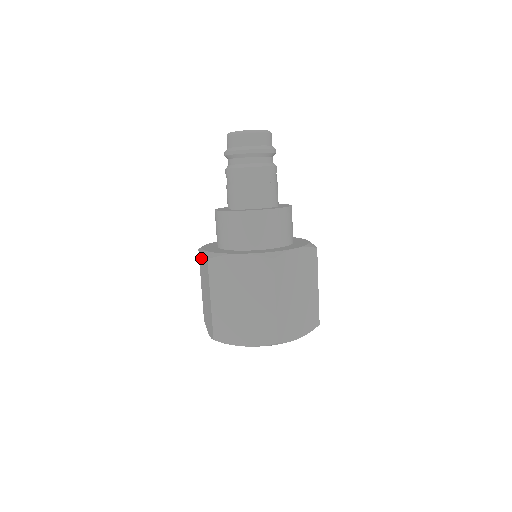
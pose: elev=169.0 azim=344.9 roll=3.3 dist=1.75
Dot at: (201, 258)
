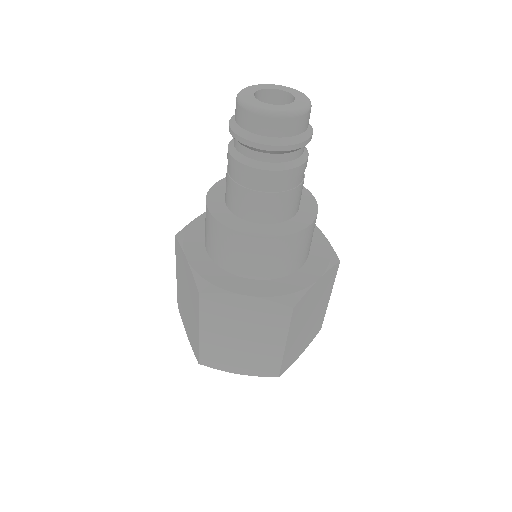
Dot at: occluded
